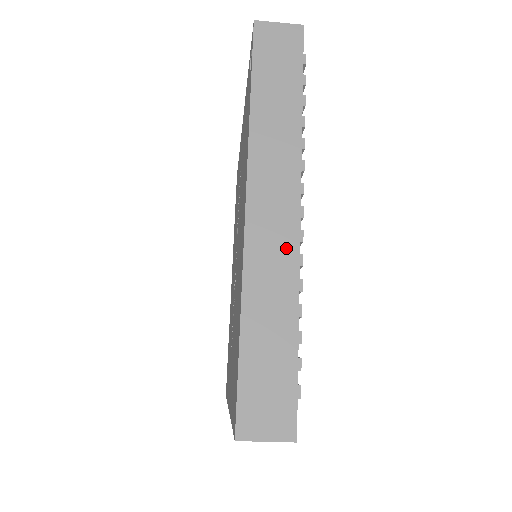
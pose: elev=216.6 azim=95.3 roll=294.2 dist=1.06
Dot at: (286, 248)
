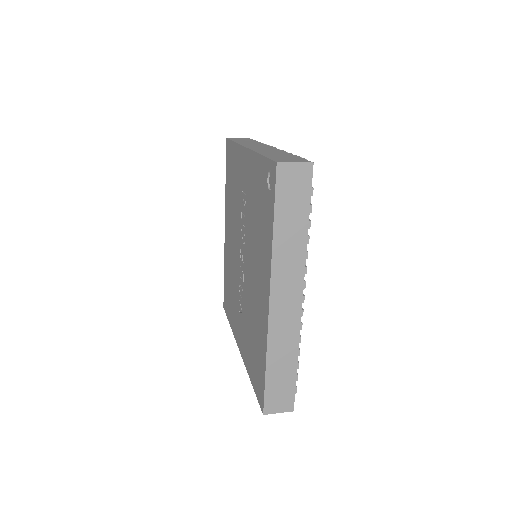
Dot at: (293, 321)
